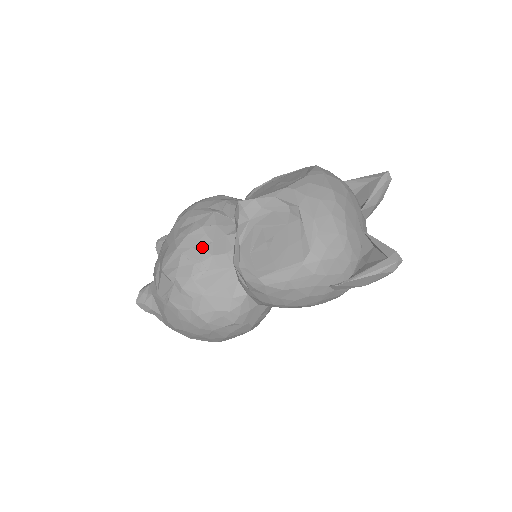
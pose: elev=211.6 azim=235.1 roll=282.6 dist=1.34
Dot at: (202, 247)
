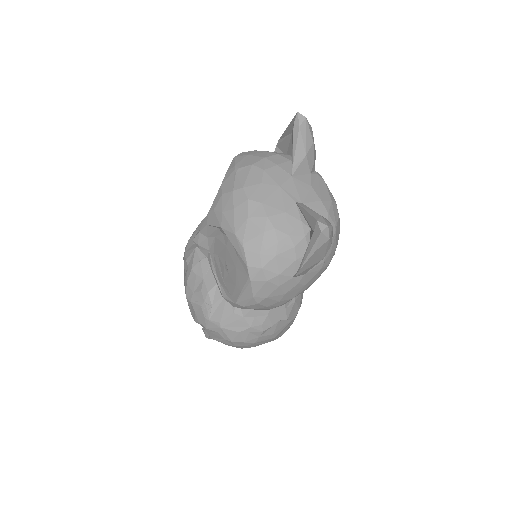
Dot at: (199, 288)
